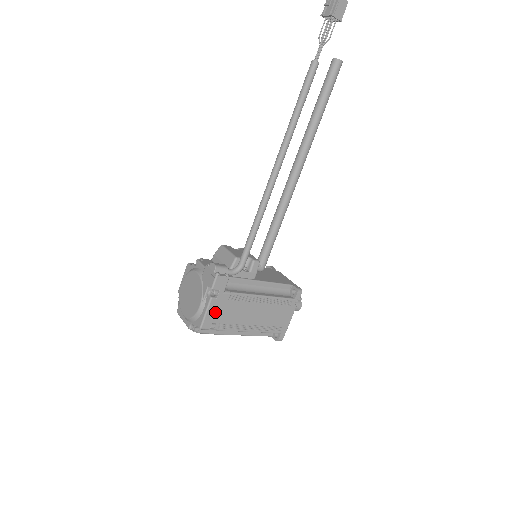
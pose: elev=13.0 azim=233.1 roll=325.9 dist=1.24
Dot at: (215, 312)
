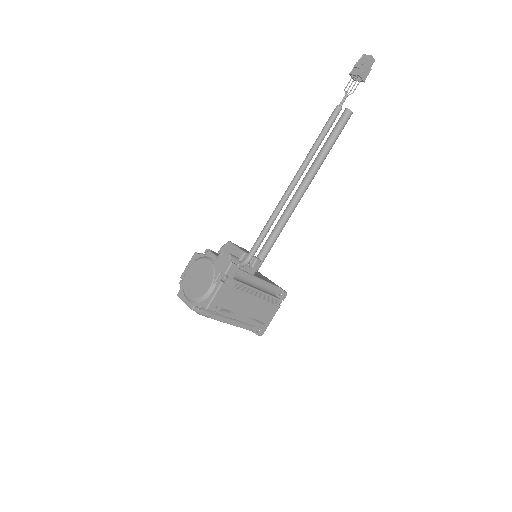
Dot at: (221, 296)
